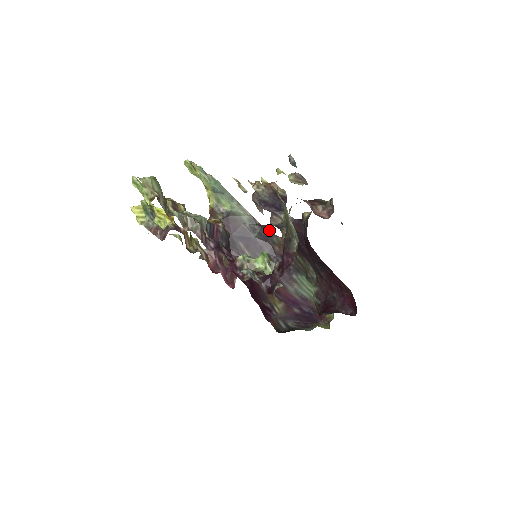
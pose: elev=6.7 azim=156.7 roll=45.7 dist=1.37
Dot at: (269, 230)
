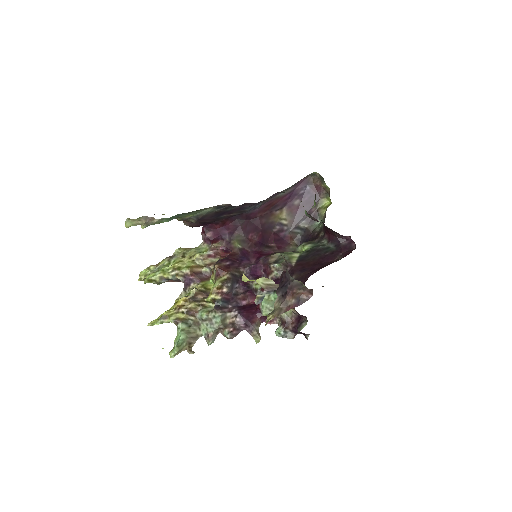
Dot at: occluded
